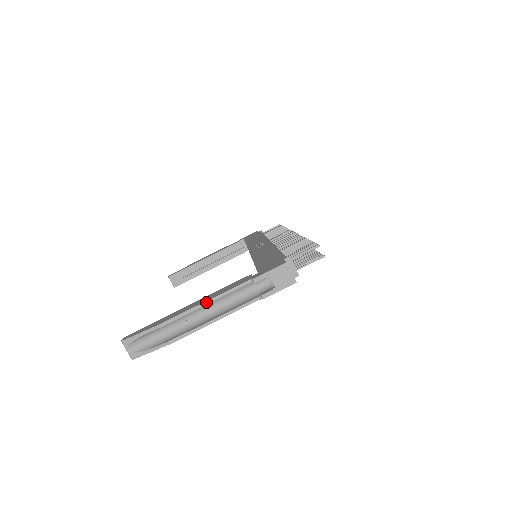
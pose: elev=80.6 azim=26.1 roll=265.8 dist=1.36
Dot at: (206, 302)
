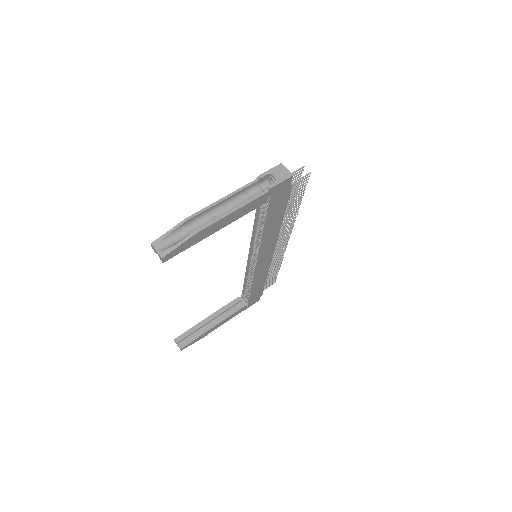
Dot at: (222, 198)
